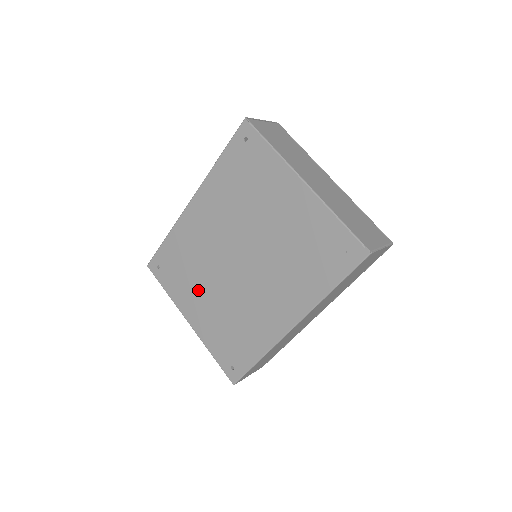
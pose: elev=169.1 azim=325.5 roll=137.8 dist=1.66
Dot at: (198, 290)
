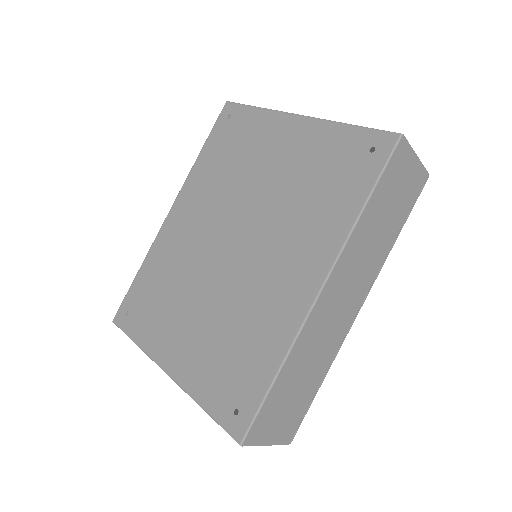
Dot at: (179, 314)
